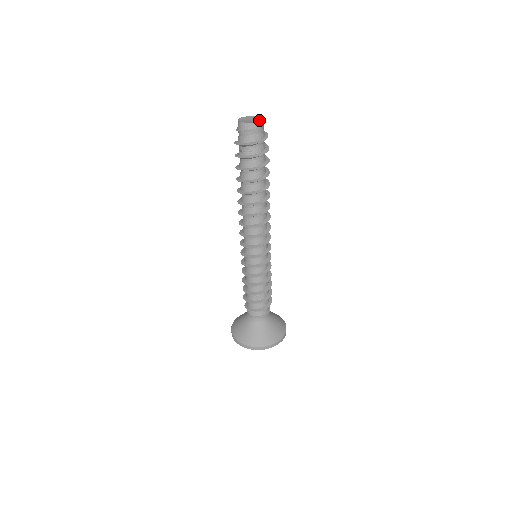
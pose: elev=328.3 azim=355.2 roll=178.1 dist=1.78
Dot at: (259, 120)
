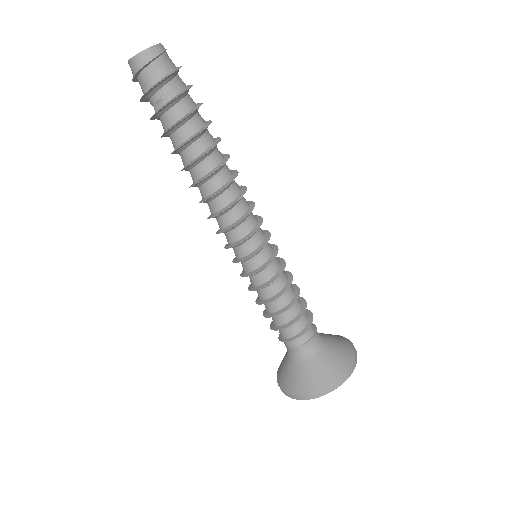
Dot at: occluded
